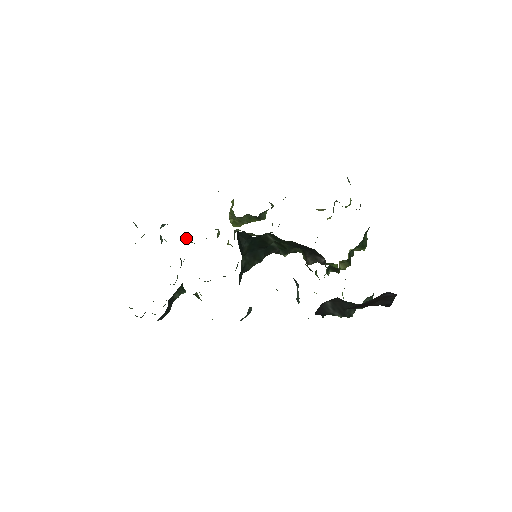
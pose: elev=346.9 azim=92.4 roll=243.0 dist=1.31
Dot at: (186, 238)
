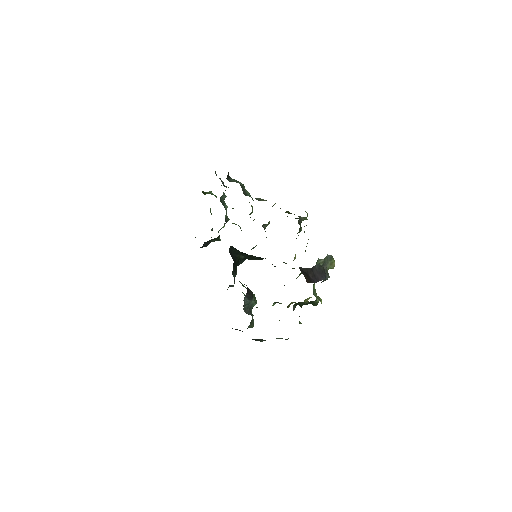
Dot at: occluded
